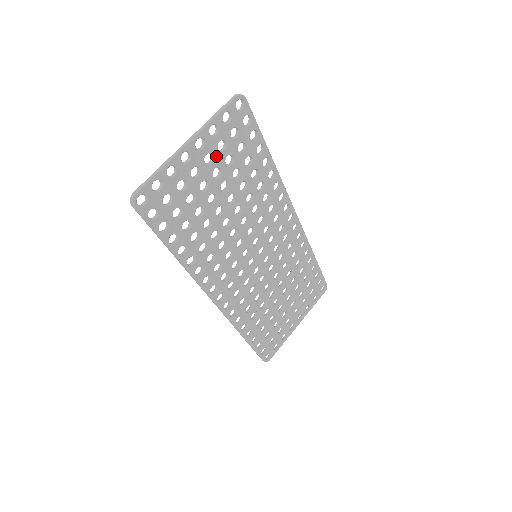
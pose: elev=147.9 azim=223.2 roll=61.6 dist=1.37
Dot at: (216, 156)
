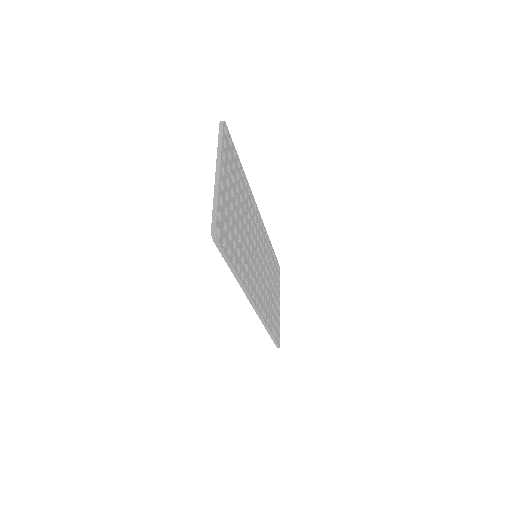
Dot at: (228, 178)
